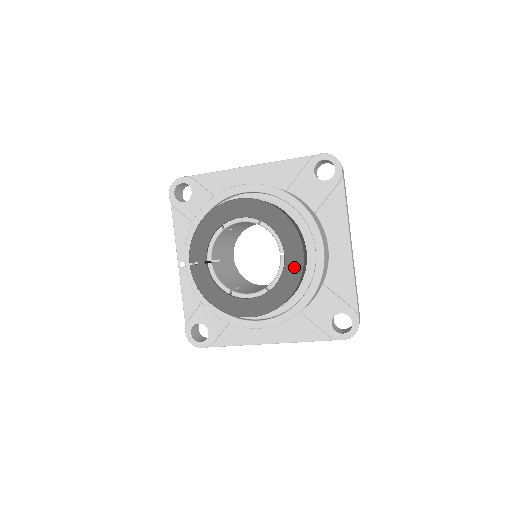
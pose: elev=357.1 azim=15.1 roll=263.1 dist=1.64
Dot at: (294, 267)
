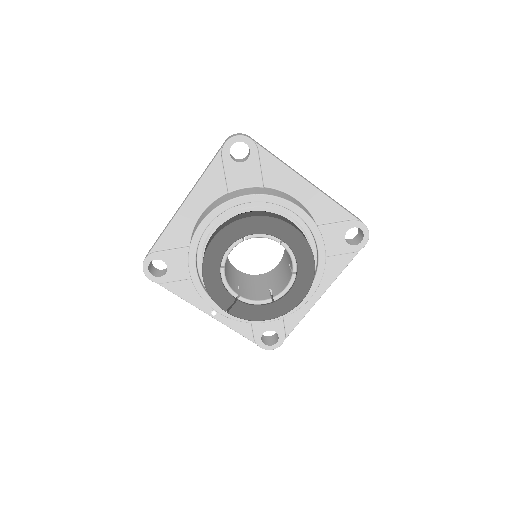
Dot at: (298, 242)
